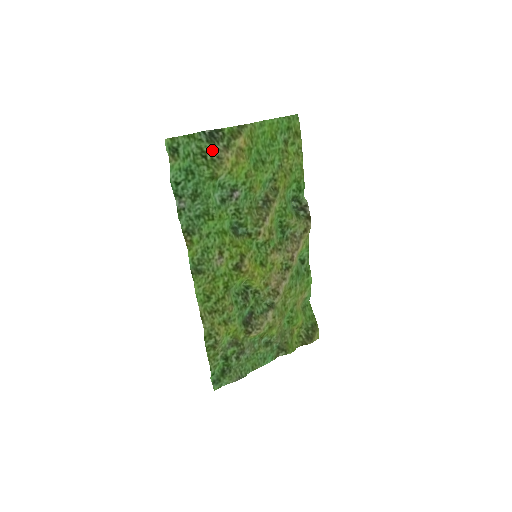
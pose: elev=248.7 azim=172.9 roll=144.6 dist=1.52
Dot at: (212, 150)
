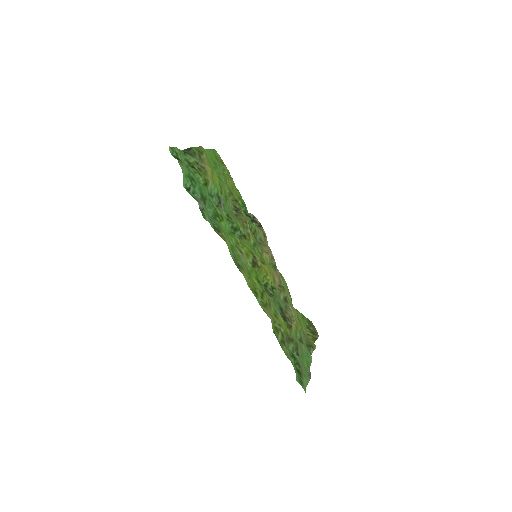
Dot at: (195, 162)
